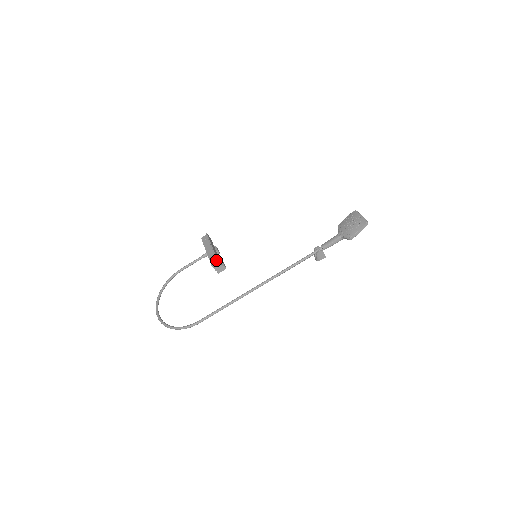
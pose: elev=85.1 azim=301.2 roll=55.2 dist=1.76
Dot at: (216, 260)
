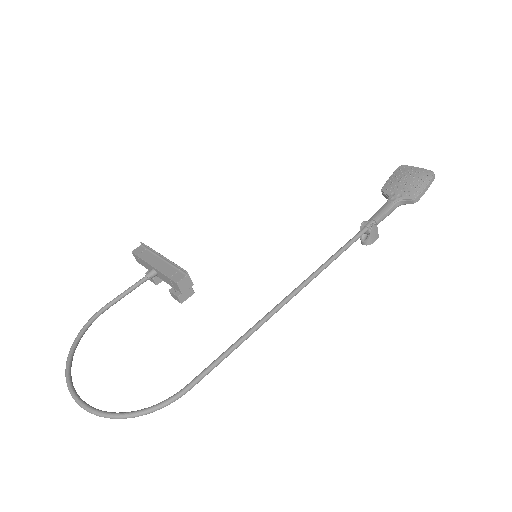
Dot at: (183, 273)
